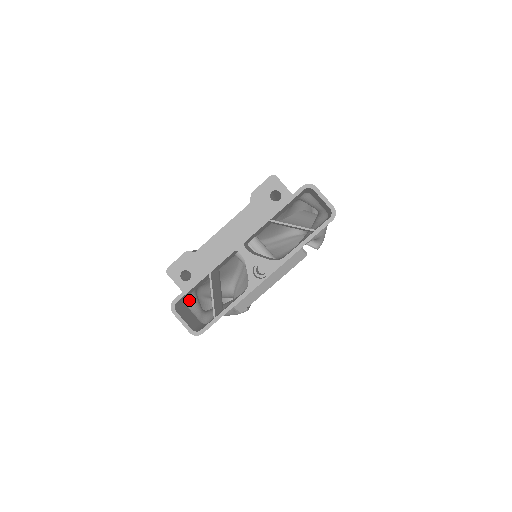
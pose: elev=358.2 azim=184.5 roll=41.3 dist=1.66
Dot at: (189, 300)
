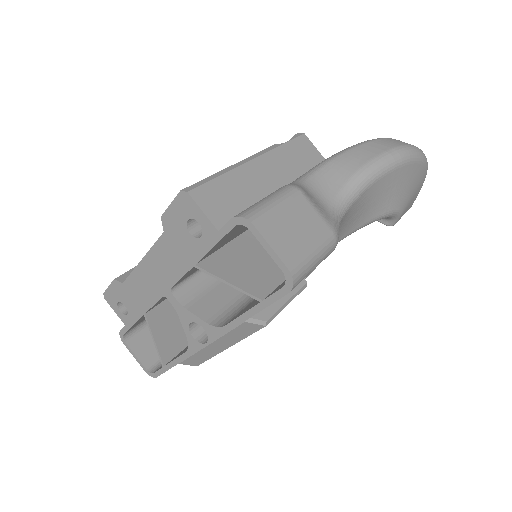
Dot at: occluded
